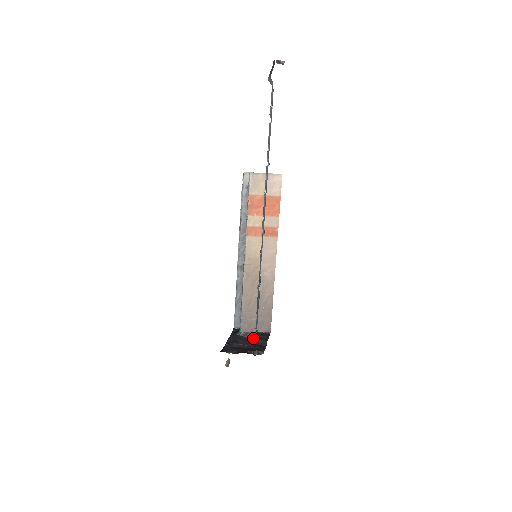
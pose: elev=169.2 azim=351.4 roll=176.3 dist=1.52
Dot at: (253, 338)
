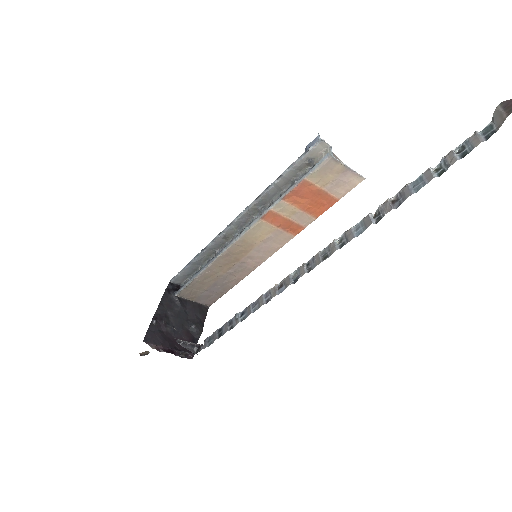
Dot at: (187, 314)
